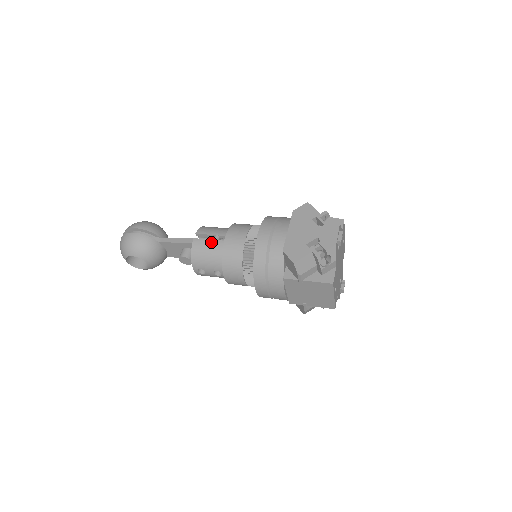
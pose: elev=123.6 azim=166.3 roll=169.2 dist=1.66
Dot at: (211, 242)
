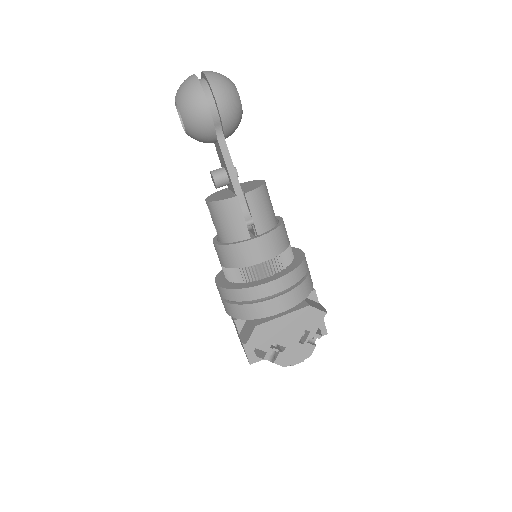
Dot at: (242, 221)
